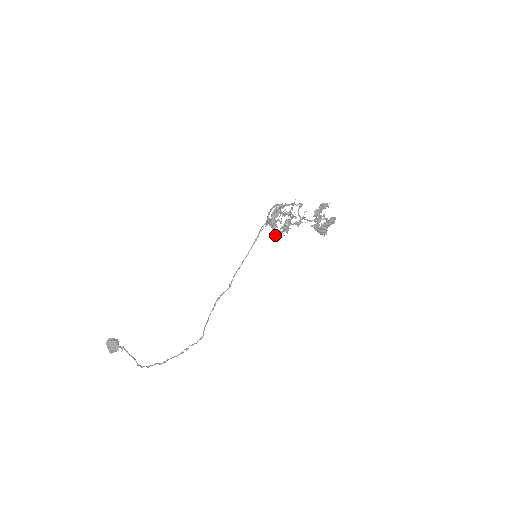
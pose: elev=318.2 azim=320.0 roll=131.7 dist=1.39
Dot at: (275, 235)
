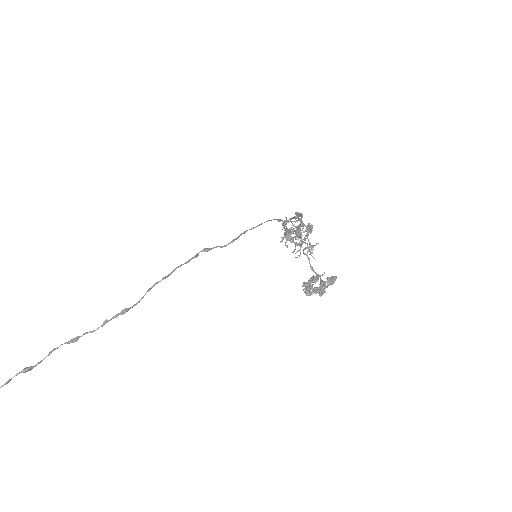
Dot at: (301, 223)
